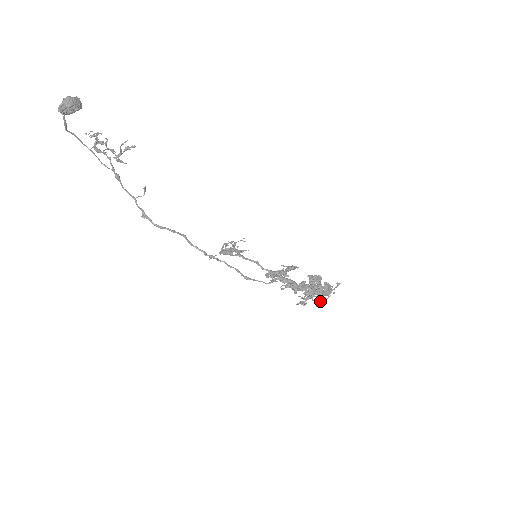
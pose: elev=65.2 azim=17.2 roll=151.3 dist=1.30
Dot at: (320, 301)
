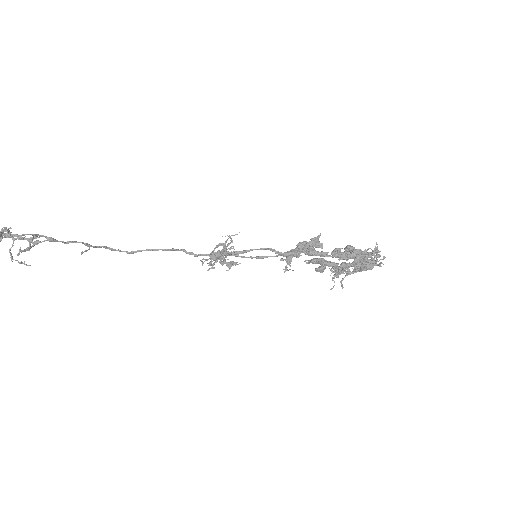
Dot at: occluded
